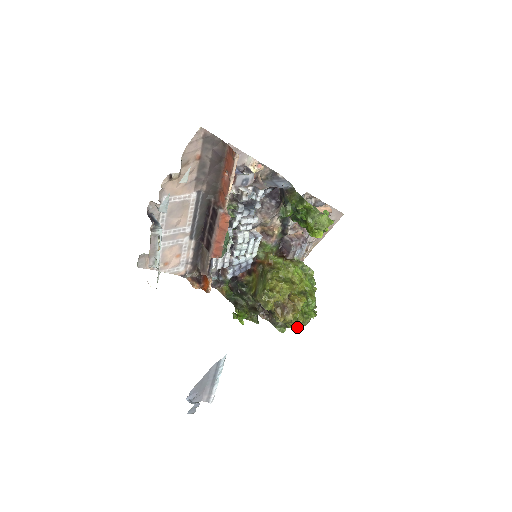
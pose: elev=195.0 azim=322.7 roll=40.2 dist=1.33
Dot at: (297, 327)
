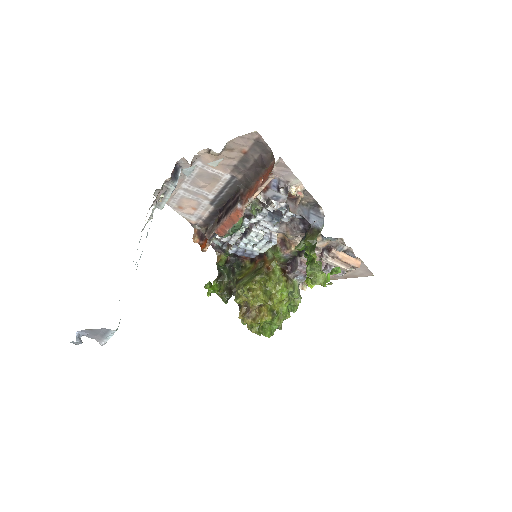
Dot at: occluded
